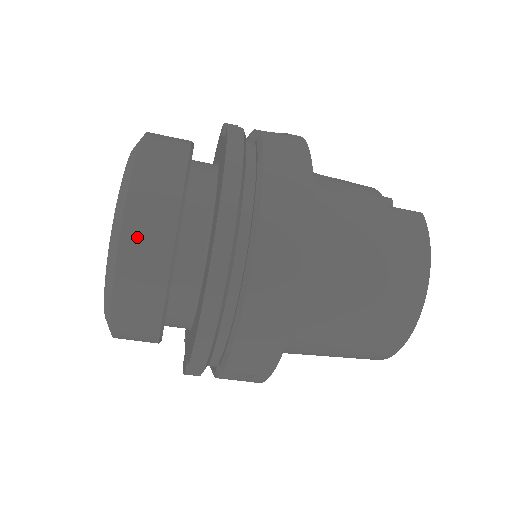
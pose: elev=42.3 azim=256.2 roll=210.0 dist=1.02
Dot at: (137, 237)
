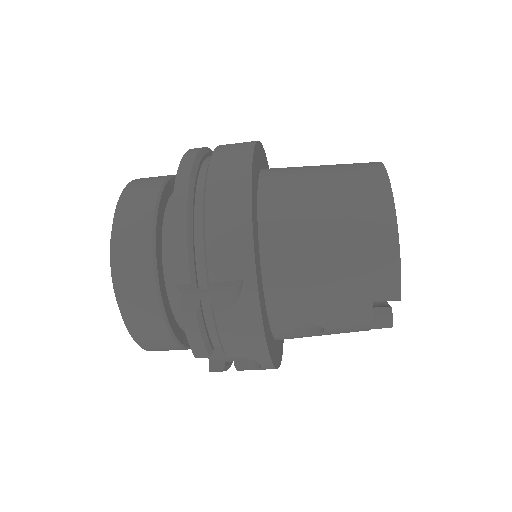
Dot at: (132, 195)
